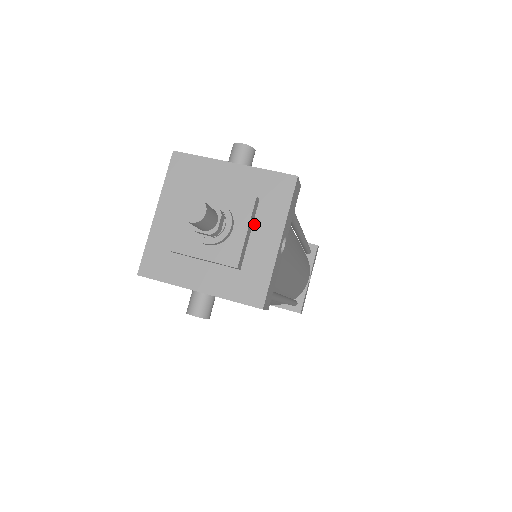
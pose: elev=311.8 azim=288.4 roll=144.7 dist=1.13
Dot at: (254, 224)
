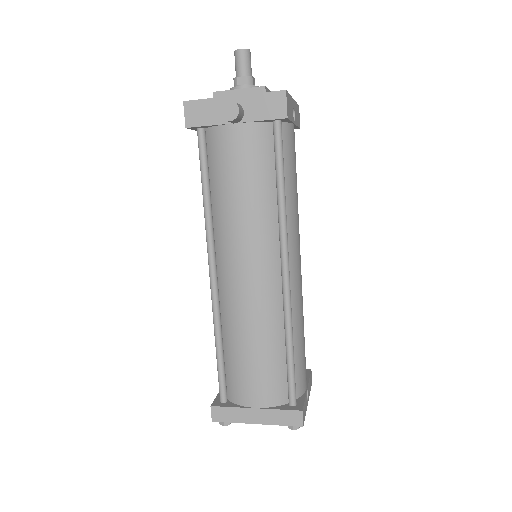
Dot at: occluded
